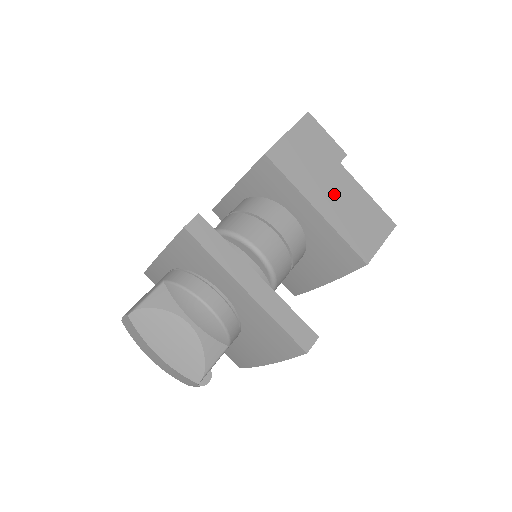
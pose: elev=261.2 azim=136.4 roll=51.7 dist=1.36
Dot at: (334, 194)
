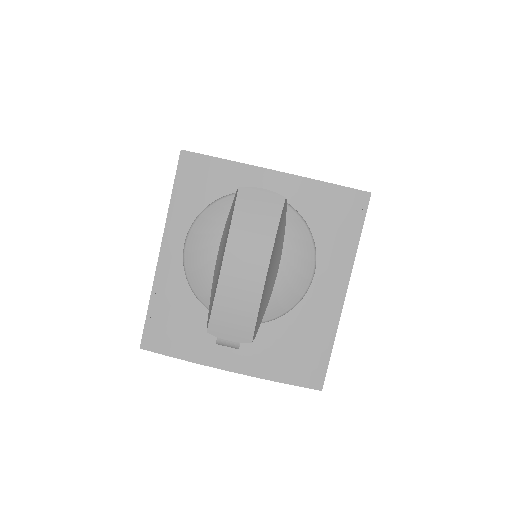
Dot at: occluded
